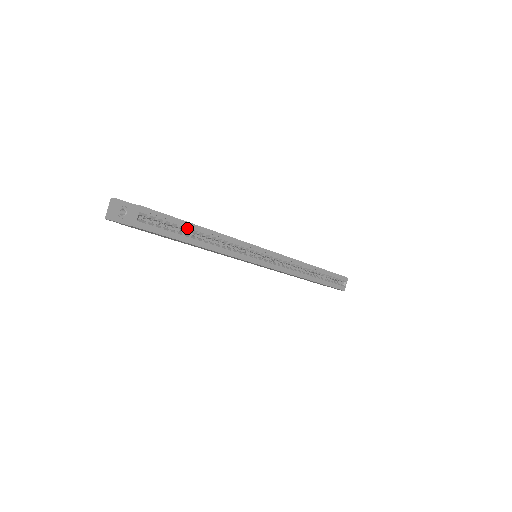
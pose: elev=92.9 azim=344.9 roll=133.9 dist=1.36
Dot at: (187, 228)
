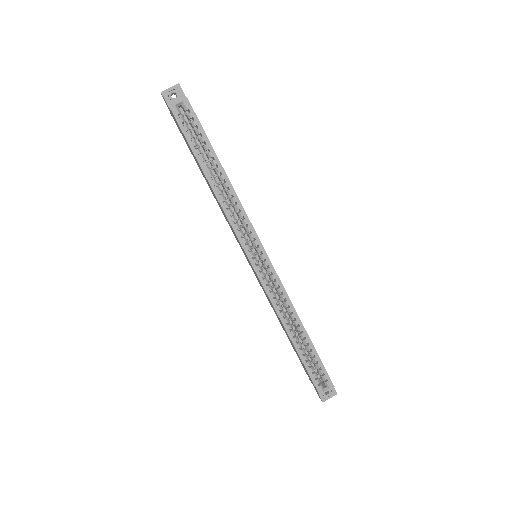
Dot at: (209, 153)
